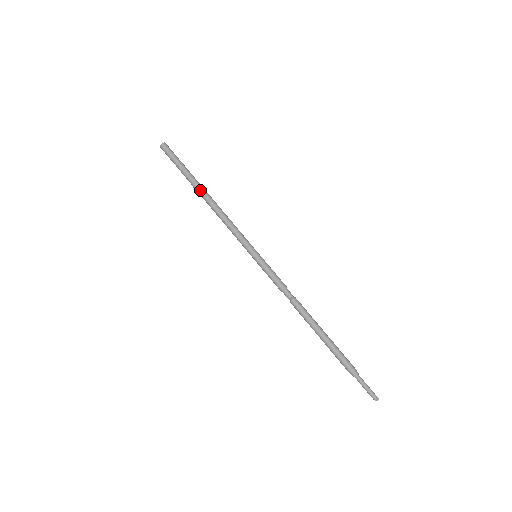
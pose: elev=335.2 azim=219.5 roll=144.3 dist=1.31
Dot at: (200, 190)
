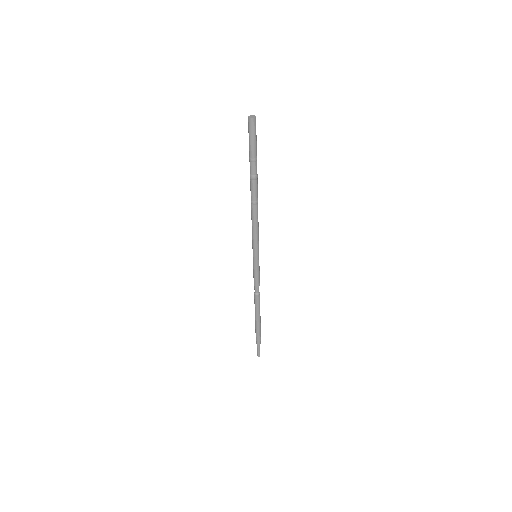
Dot at: (256, 186)
